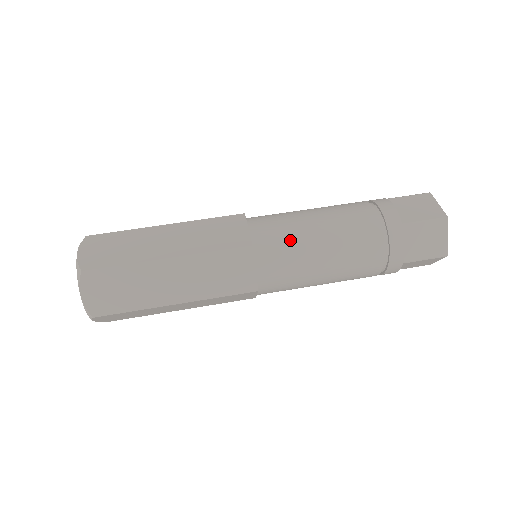
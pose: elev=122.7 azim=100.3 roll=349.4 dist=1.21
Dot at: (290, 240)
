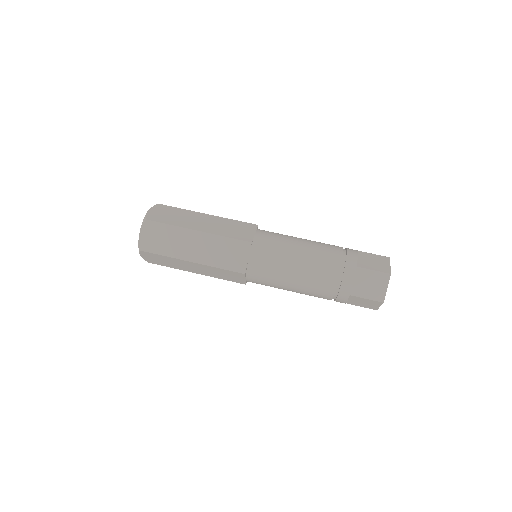
Dot at: (277, 249)
